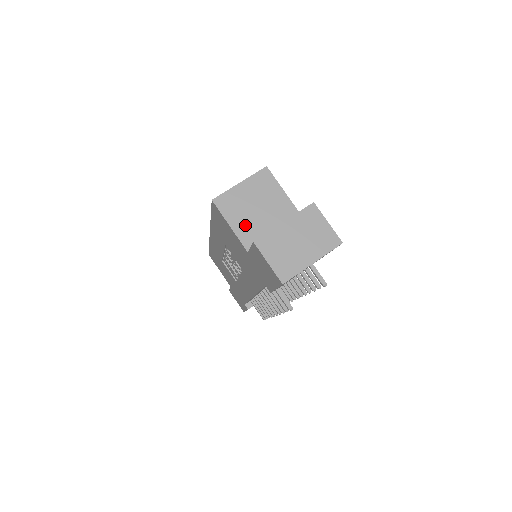
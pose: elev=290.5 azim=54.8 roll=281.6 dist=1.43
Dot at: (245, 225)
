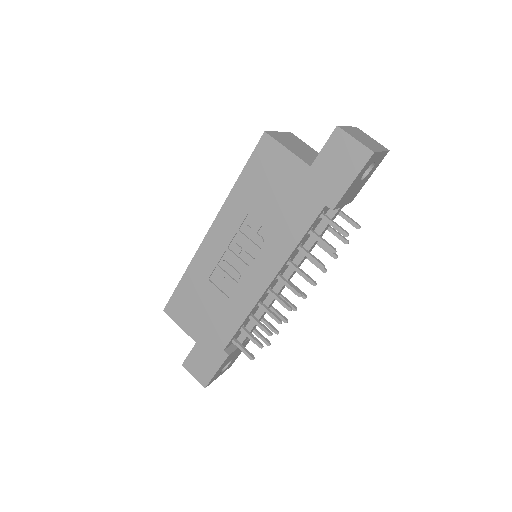
Dot at: (298, 152)
